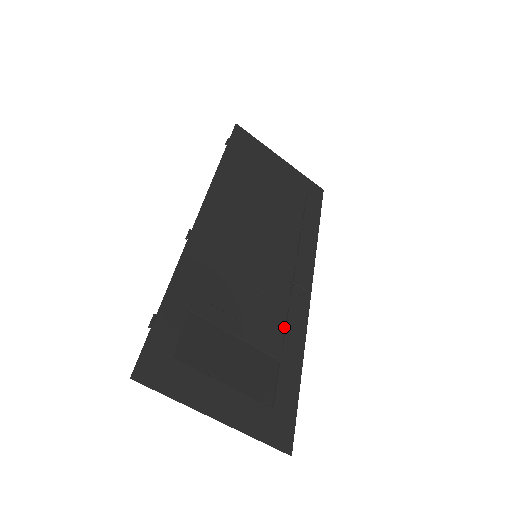
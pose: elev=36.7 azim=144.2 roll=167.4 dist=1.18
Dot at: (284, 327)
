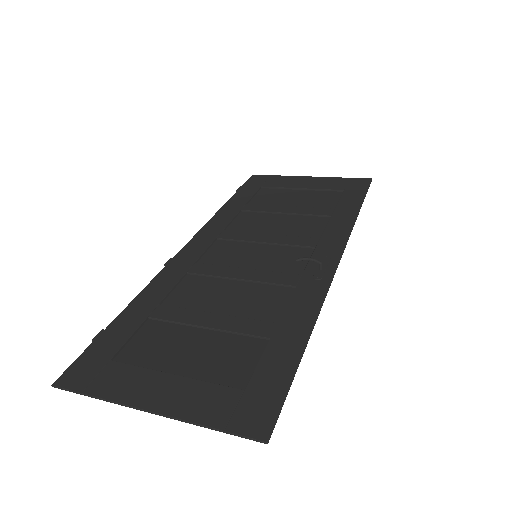
Dot at: (286, 306)
